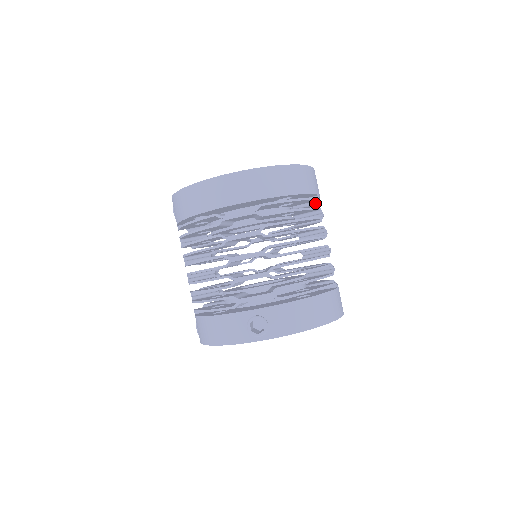
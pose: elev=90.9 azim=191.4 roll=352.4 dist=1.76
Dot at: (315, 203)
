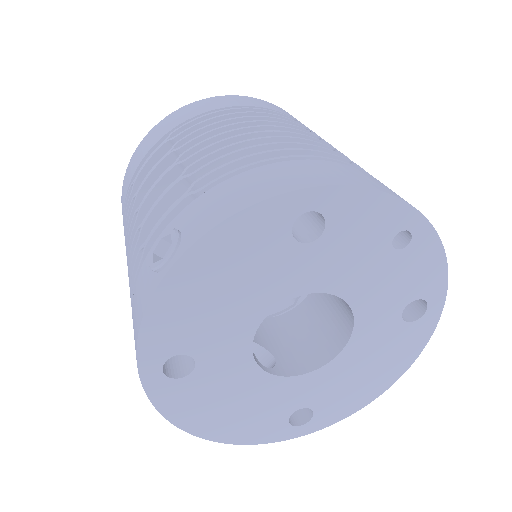
Dot at: occluded
